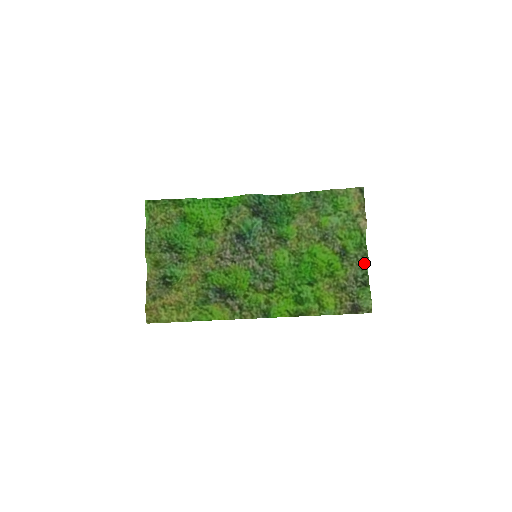
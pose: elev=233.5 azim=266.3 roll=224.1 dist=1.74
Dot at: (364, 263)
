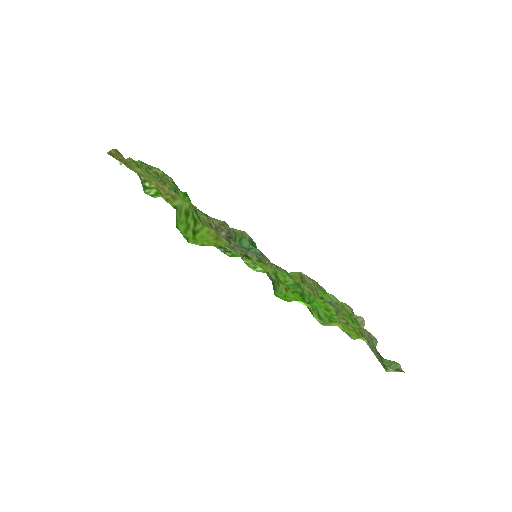
Dot at: (373, 341)
